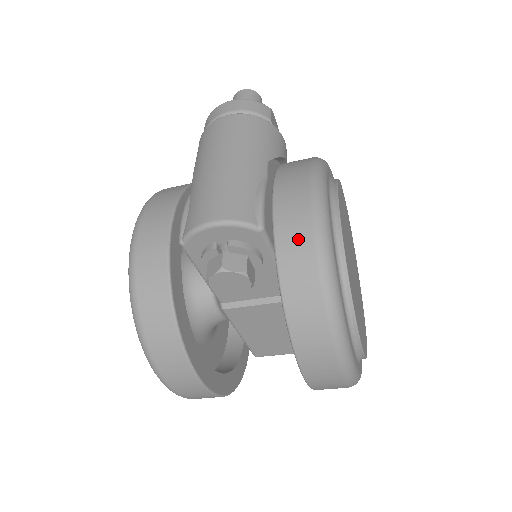
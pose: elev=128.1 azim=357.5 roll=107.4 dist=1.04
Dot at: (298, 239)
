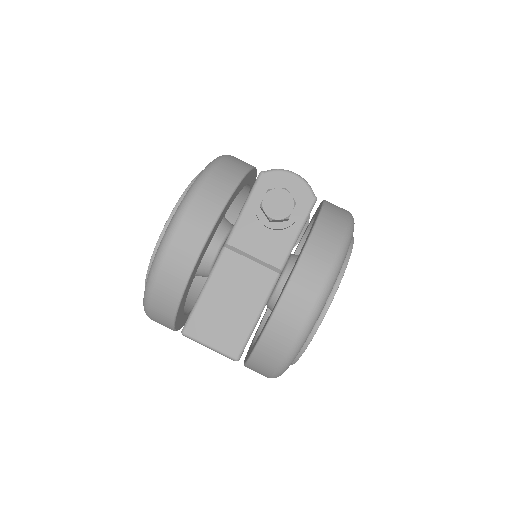
Dot at: (339, 208)
